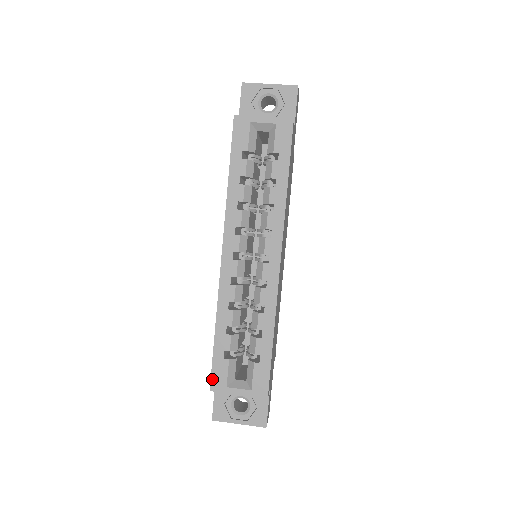
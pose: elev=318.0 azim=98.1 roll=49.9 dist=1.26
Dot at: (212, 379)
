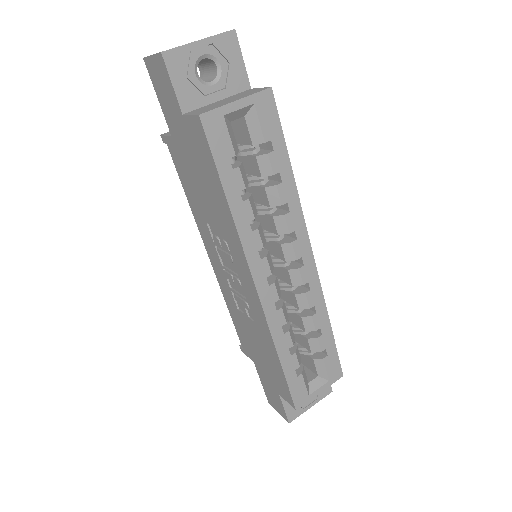
Dot at: (294, 400)
